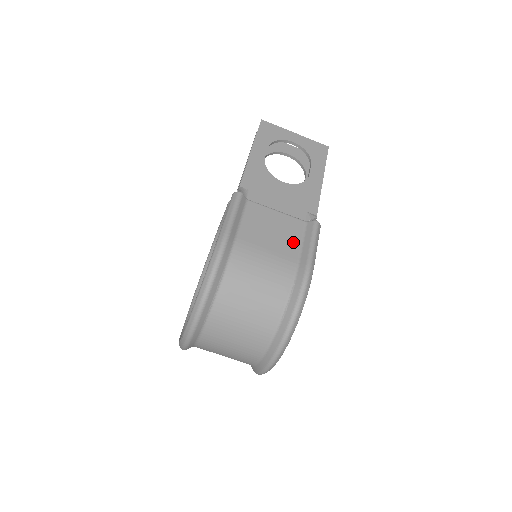
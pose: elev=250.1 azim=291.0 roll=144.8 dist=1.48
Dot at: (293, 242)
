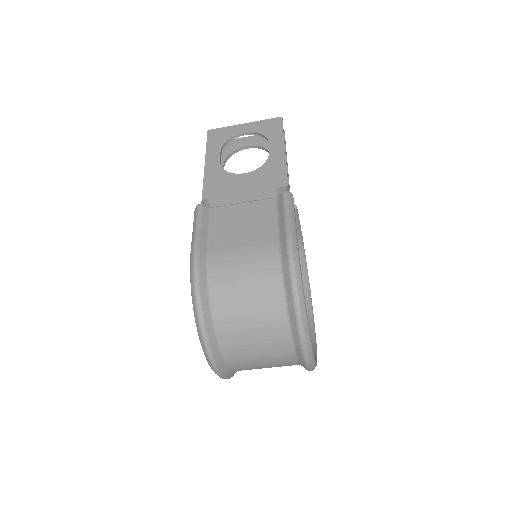
Dot at: (268, 223)
